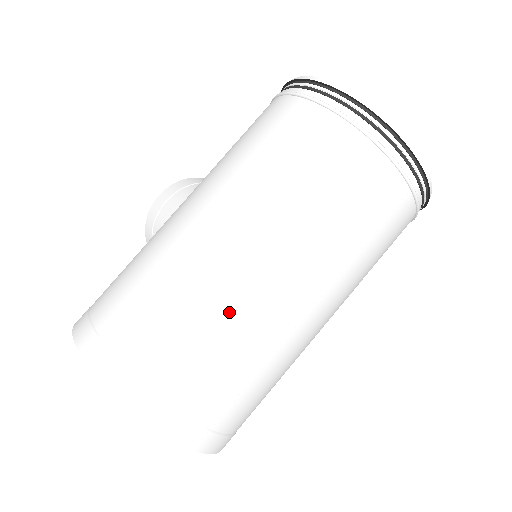
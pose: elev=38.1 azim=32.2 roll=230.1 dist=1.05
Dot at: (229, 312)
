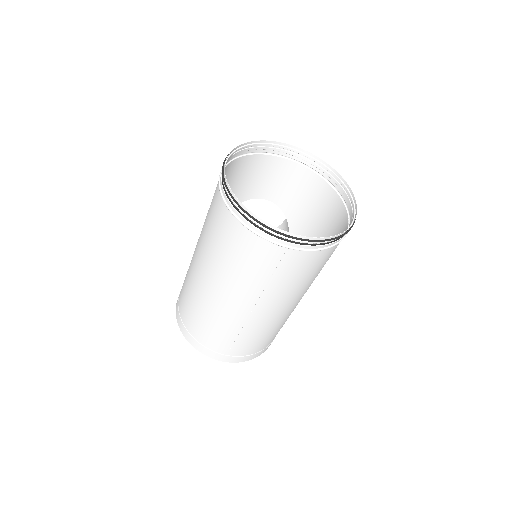
Dot at: (208, 310)
